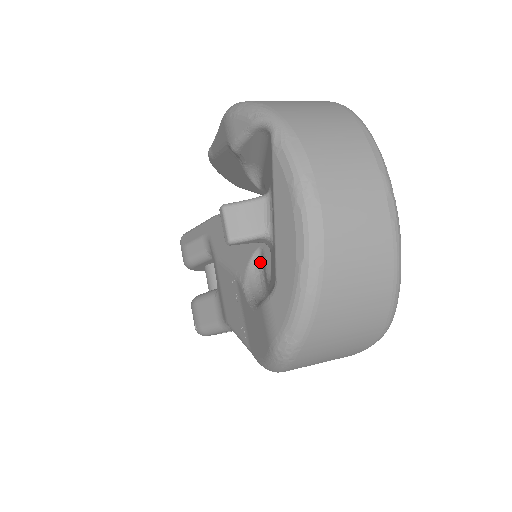
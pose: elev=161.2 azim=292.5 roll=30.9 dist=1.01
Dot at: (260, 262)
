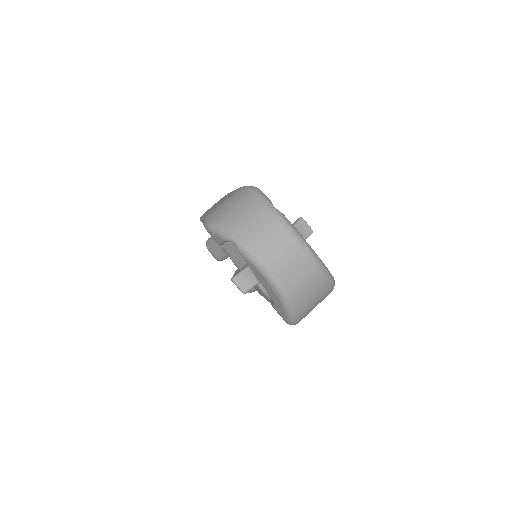
Dot at: occluded
